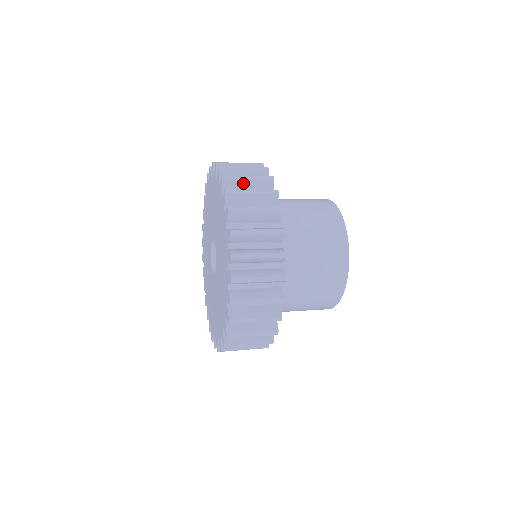
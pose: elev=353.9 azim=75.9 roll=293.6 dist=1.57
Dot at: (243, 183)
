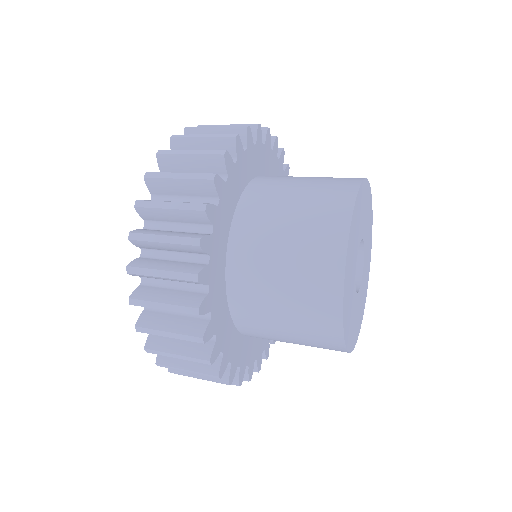
Dot at: (195, 144)
